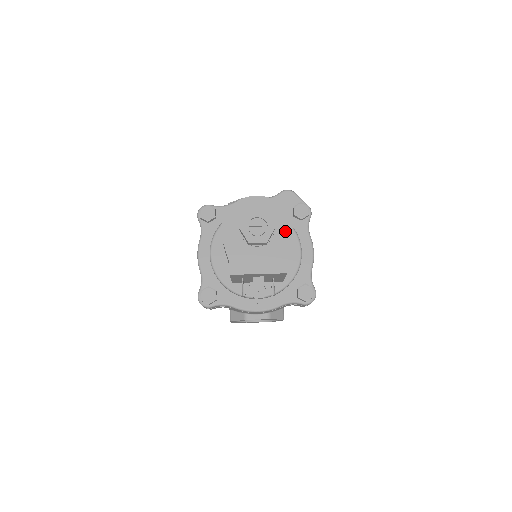
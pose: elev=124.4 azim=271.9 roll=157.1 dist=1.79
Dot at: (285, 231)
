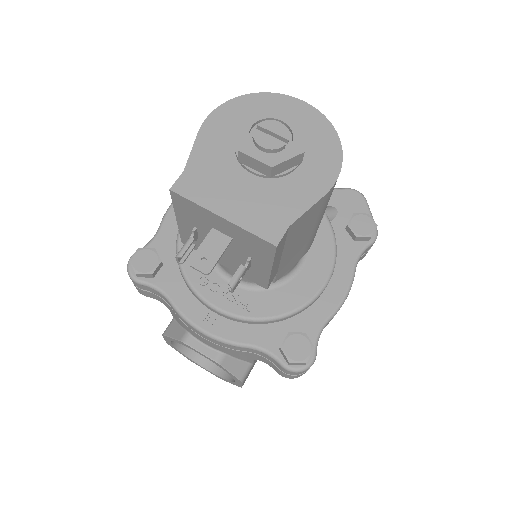
Dot at: (318, 176)
